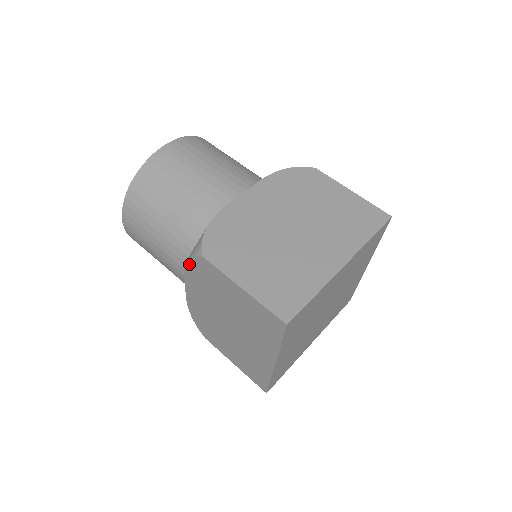
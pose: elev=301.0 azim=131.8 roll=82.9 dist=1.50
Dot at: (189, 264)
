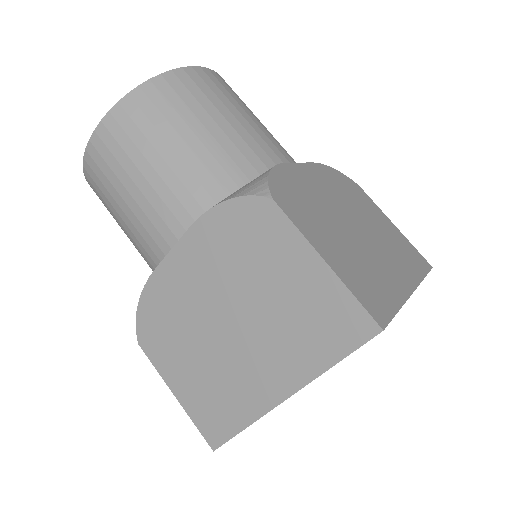
Dot at: (222, 209)
